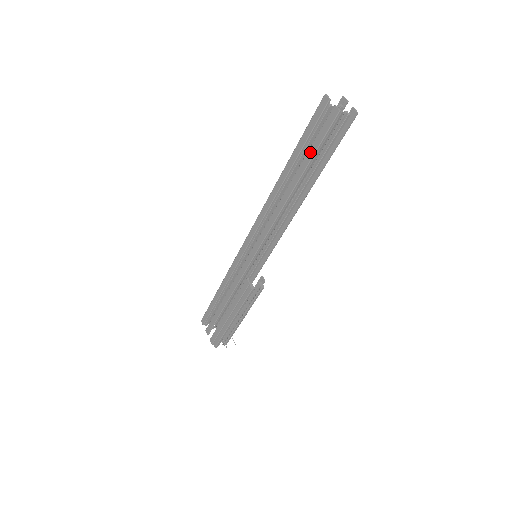
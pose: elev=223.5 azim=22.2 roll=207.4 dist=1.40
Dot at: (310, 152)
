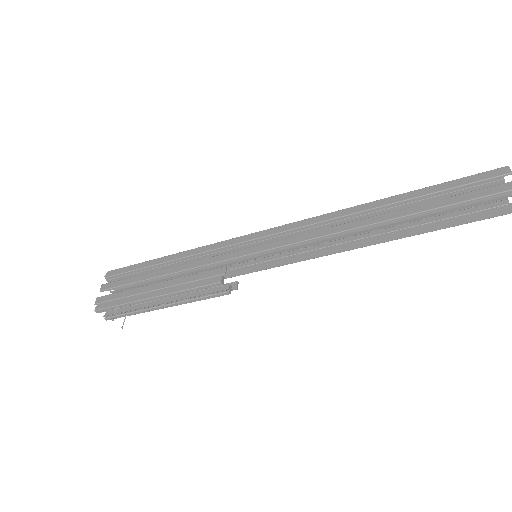
Dot at: (443, 201)
